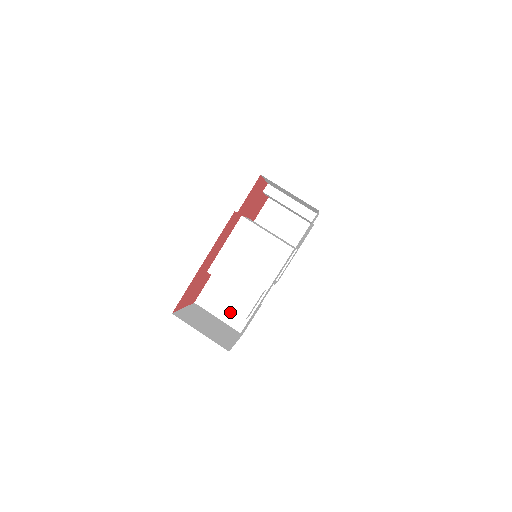
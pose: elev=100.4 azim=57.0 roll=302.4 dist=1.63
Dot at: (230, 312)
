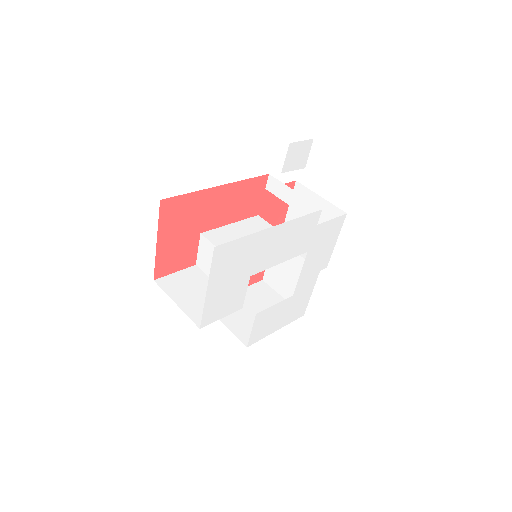
Dot at: (195, 303)
